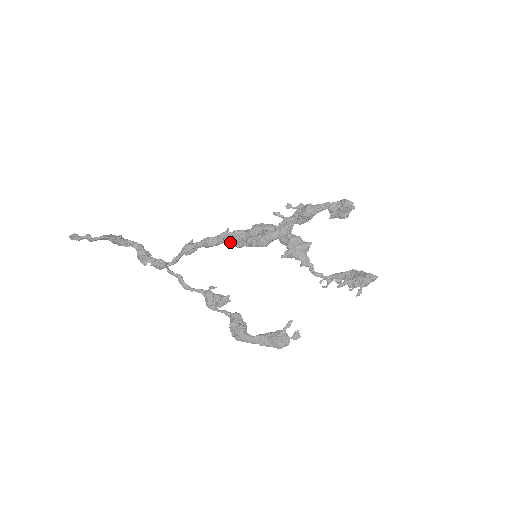
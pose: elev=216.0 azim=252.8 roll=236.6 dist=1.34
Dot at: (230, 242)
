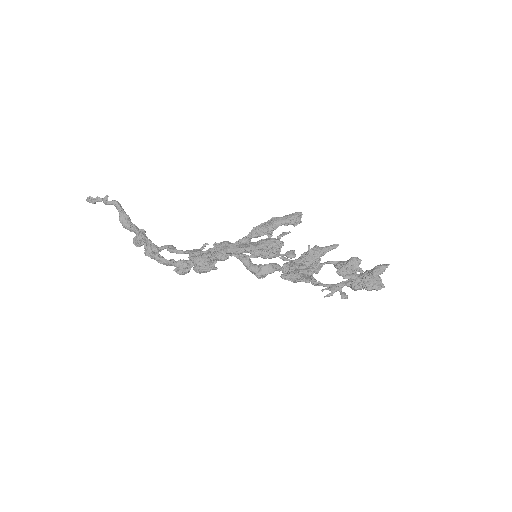
Dot at: occluded
